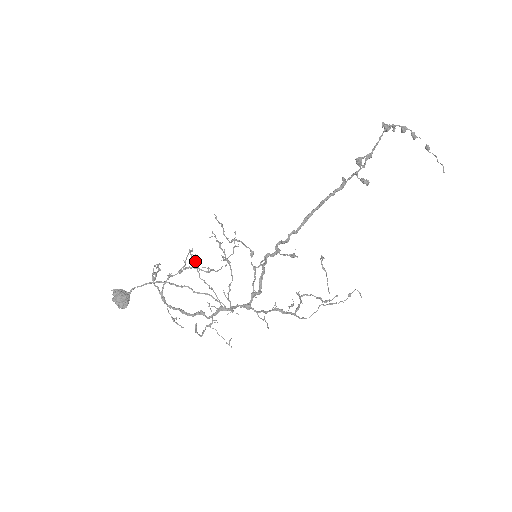
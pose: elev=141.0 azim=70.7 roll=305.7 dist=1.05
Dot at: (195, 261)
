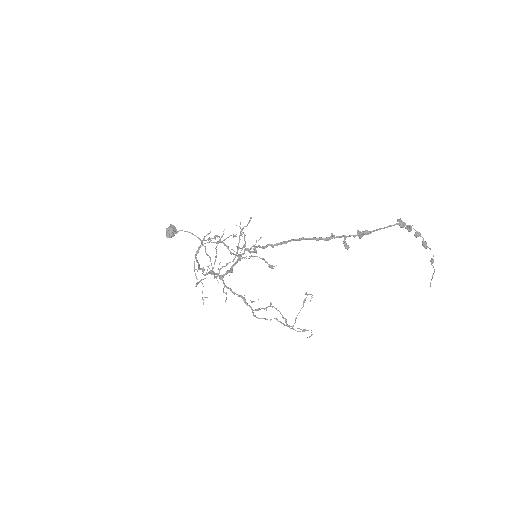
Dot at: (222, 236)
